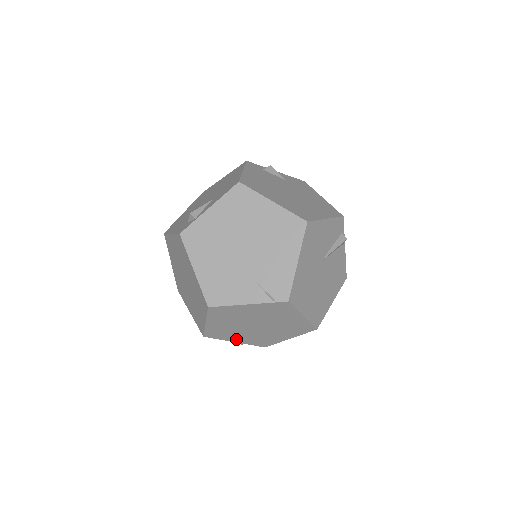
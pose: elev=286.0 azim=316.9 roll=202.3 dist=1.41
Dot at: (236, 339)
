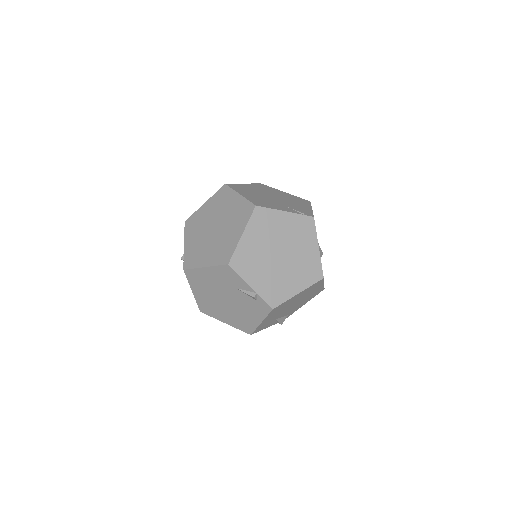
Dot at: (254, 280)
